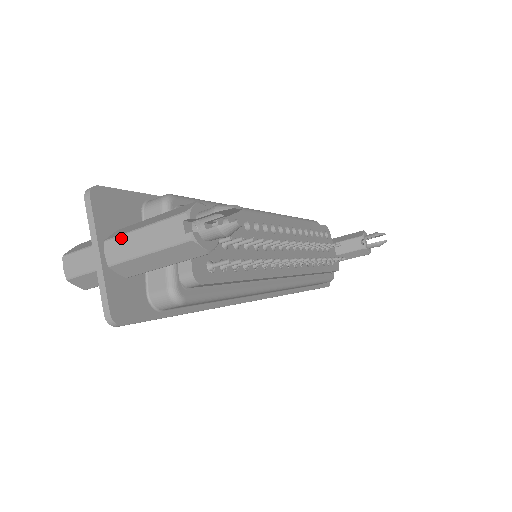
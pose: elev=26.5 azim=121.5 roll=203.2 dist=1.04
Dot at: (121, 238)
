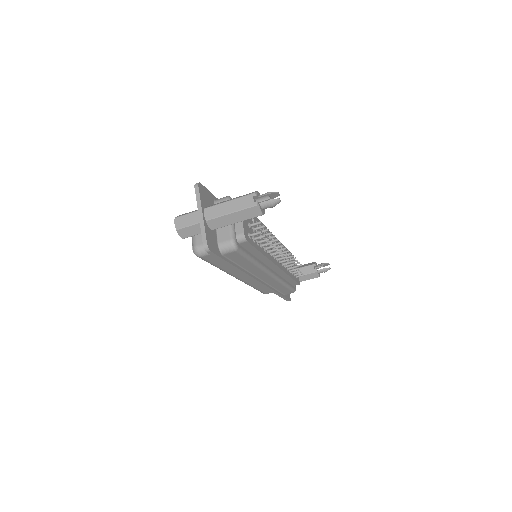
Dot at: (215, 206)
